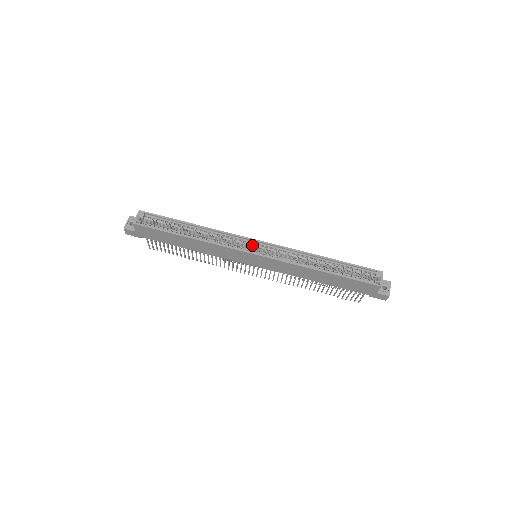
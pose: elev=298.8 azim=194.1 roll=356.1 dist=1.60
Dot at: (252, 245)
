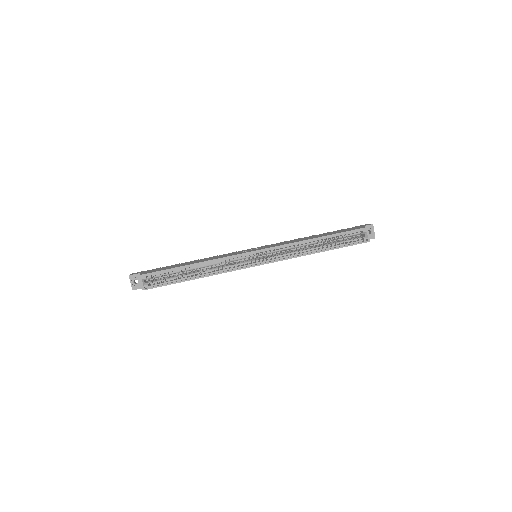
Dot at: (252, 256)
